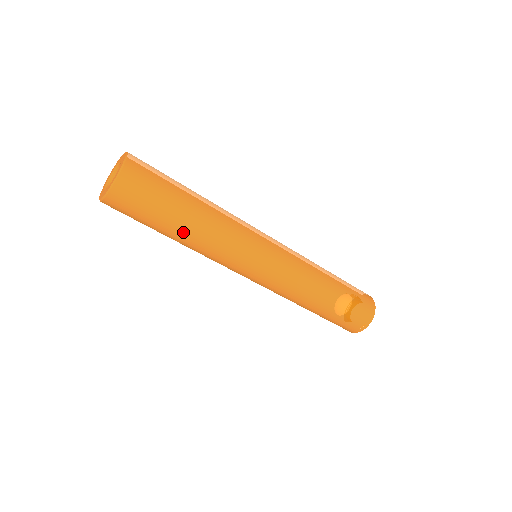
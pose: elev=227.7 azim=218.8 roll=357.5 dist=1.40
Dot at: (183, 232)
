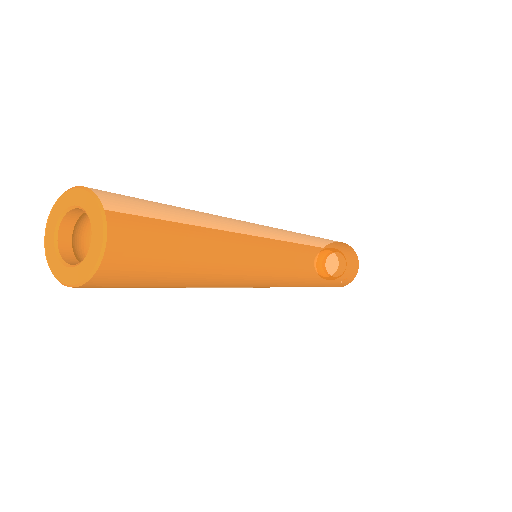
Dot at: (193, 282)
